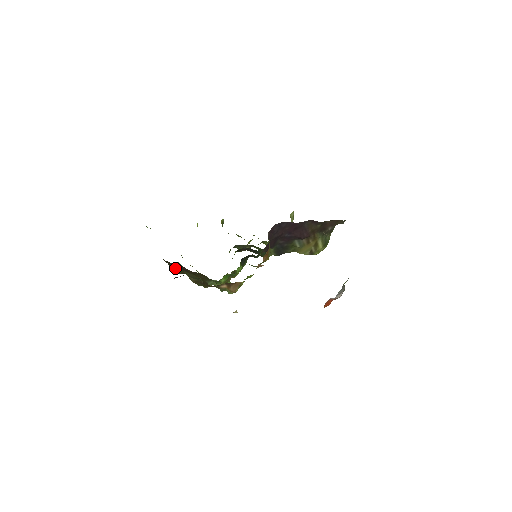
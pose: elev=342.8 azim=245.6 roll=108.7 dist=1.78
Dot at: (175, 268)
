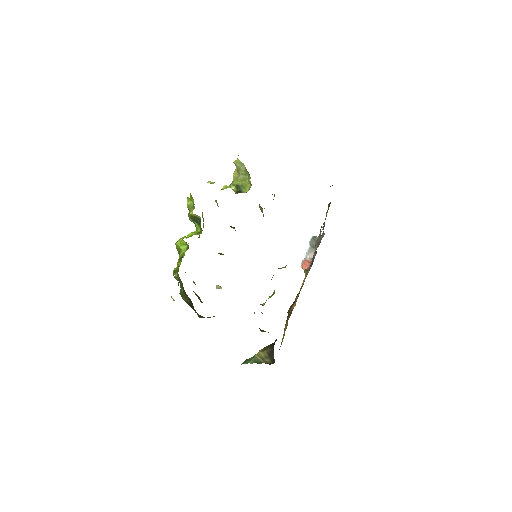
Dot at: occluded
